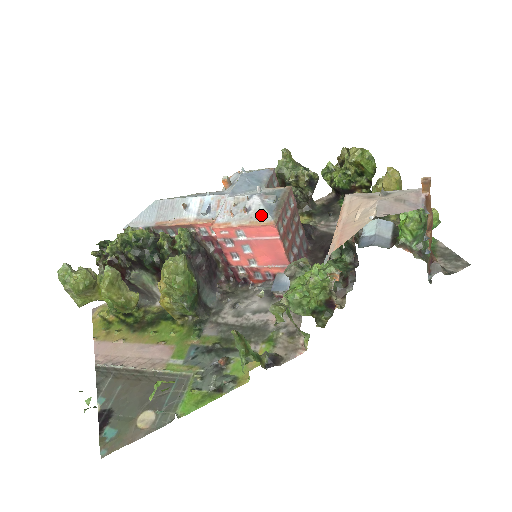
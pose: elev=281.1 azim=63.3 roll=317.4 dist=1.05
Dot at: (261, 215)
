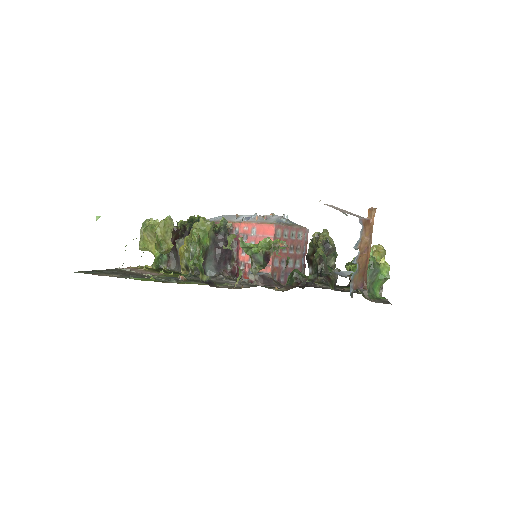
Dot at: (272, 221)
